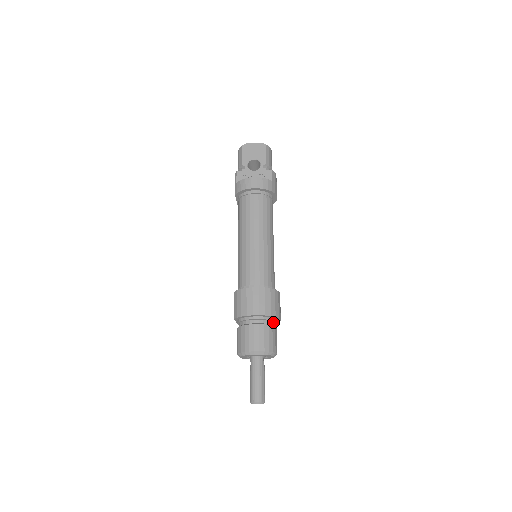
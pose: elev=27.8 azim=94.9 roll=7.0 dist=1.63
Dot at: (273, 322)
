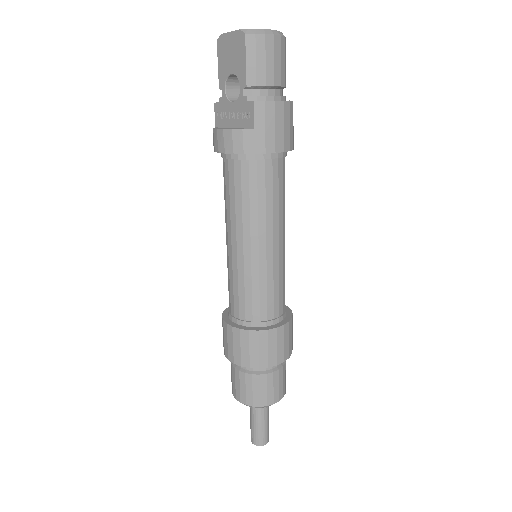
Dot at: occluded
